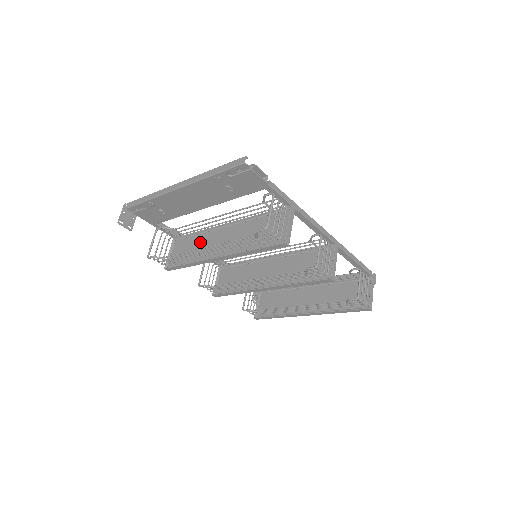
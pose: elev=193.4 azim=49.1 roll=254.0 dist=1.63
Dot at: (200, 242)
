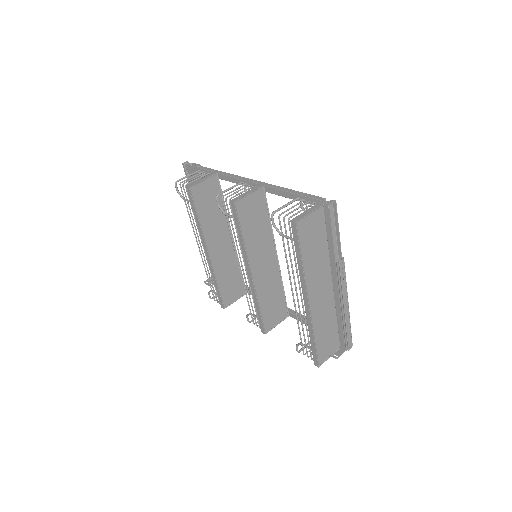
Dot at: (229, 267)
